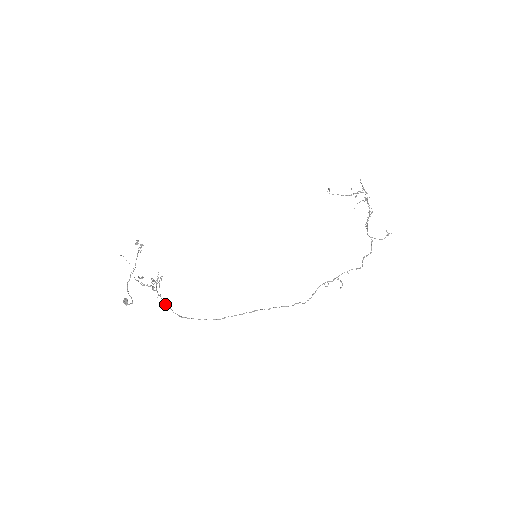
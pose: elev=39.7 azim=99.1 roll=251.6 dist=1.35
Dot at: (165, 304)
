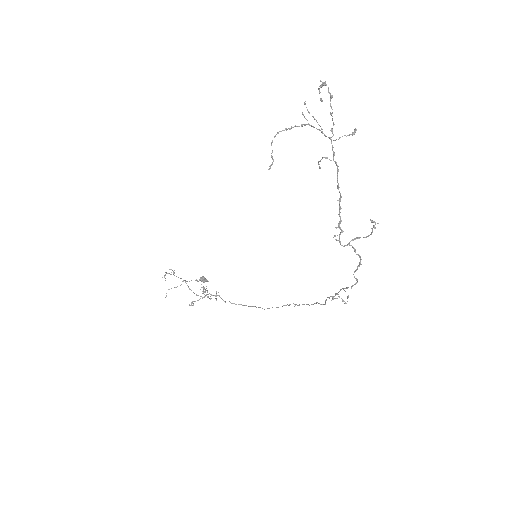
Dot at: (225, 302)
